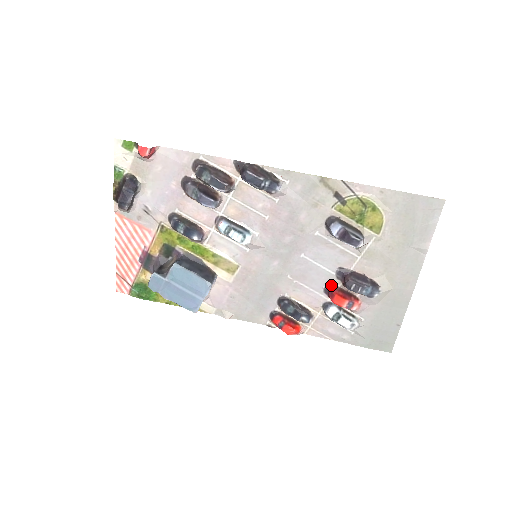
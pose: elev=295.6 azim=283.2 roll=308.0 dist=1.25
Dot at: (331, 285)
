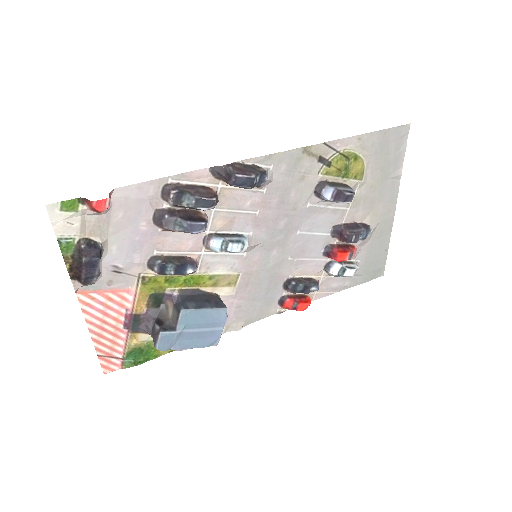
Dot at: (328, 246)
